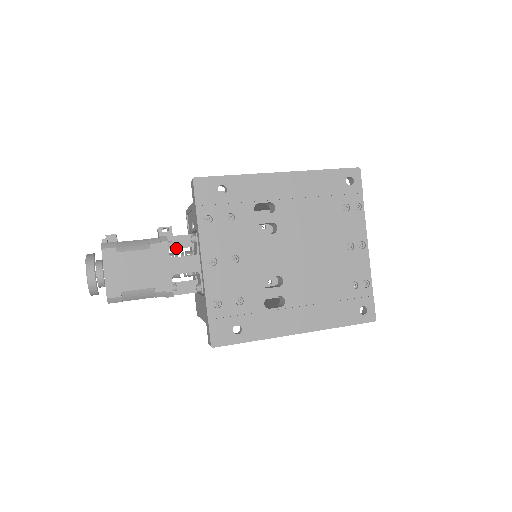
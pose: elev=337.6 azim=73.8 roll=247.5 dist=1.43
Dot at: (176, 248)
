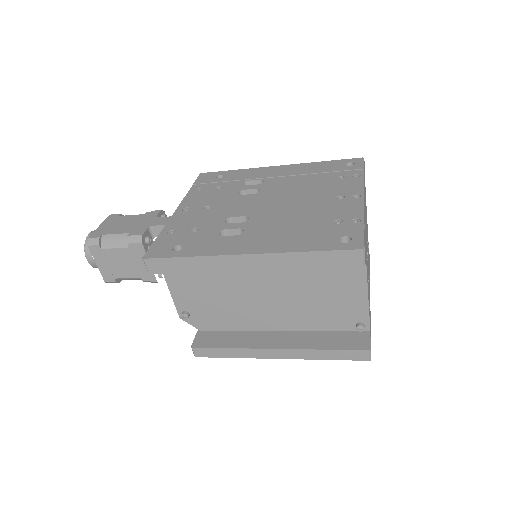
Dot at: occluded
